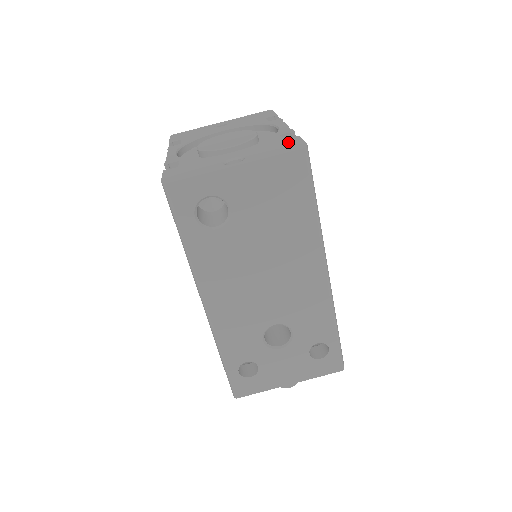
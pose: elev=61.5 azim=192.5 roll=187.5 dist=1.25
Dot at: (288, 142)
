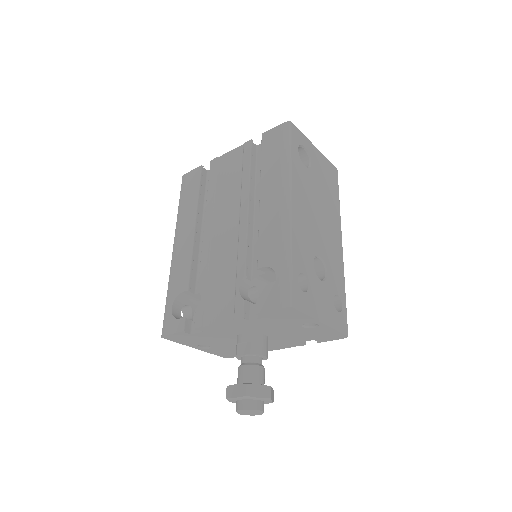
Dot at: occluded
